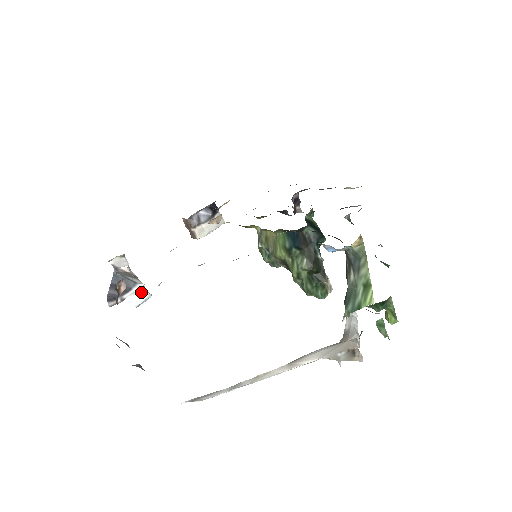
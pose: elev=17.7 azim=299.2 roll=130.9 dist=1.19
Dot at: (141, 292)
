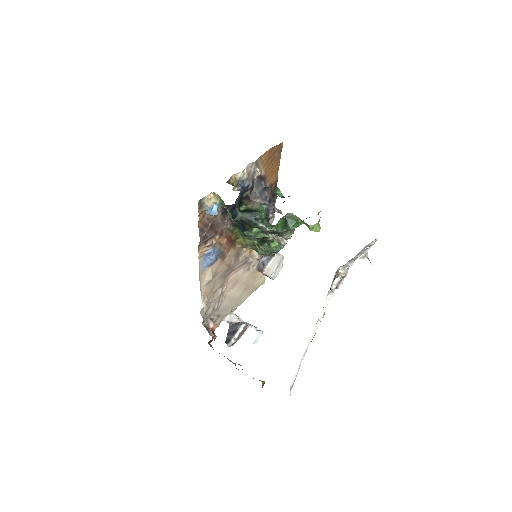
Dot at: (253, 332)
